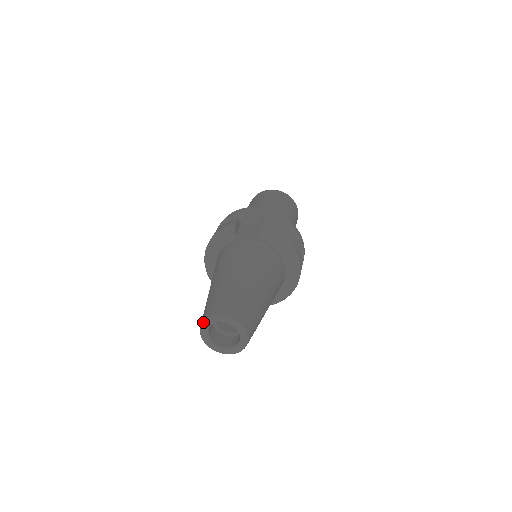
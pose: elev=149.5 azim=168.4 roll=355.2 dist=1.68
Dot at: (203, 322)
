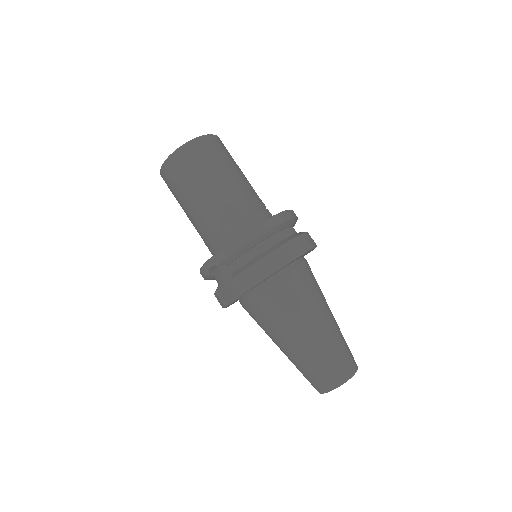
Dot at: occluded
